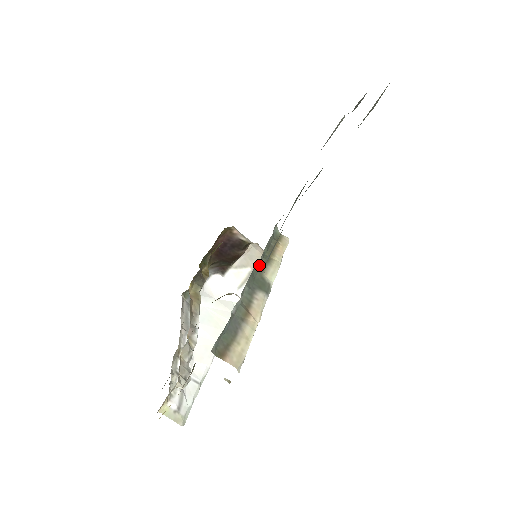
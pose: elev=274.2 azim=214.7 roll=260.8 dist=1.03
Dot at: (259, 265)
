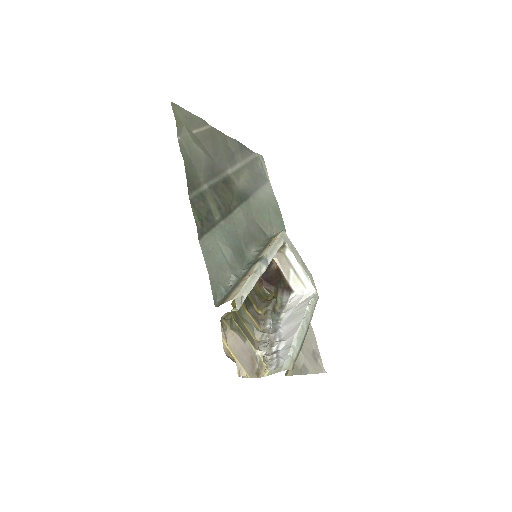
Dot at: (254, 257)
